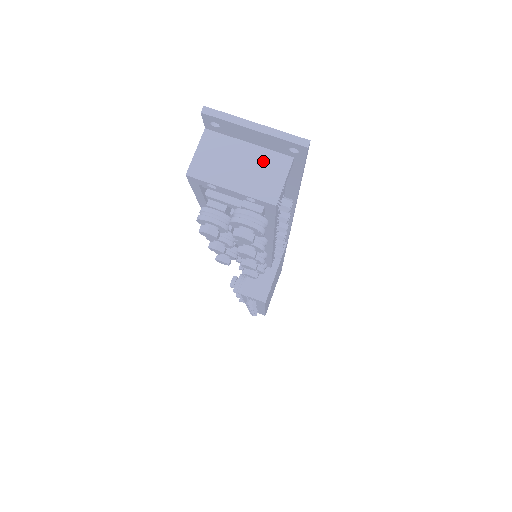
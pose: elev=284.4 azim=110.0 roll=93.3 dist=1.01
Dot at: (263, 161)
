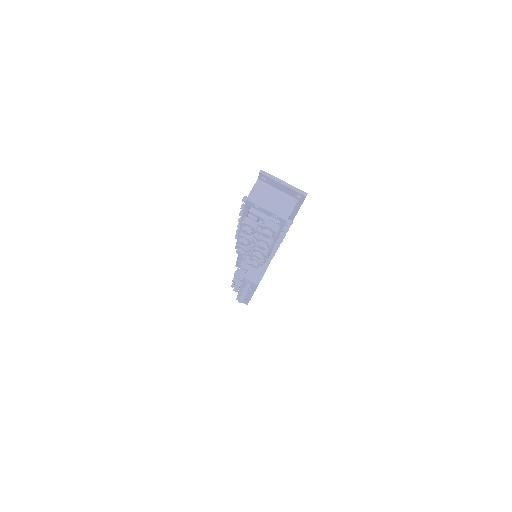
Dot at: (283, 199)
